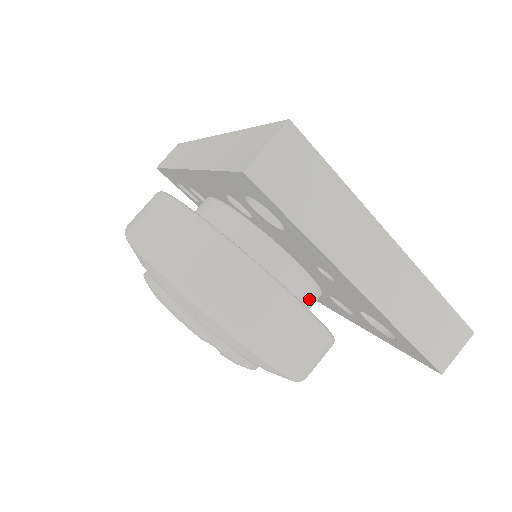
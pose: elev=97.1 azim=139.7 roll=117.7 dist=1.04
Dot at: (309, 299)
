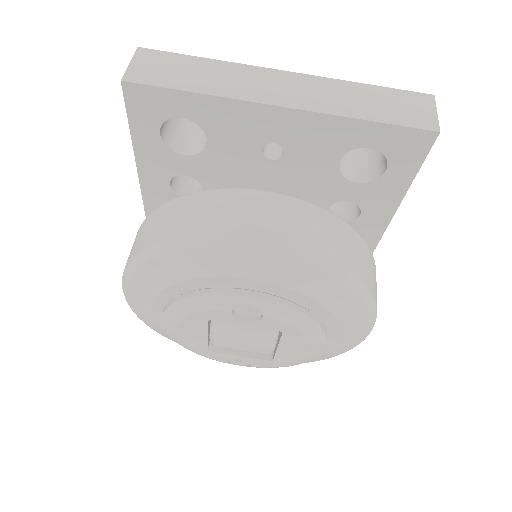
Dot at: occluded
